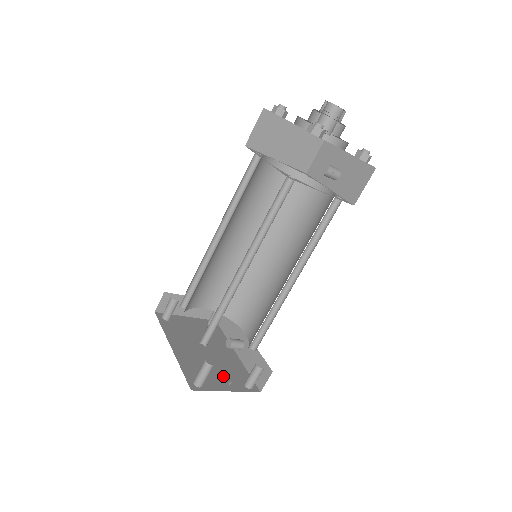
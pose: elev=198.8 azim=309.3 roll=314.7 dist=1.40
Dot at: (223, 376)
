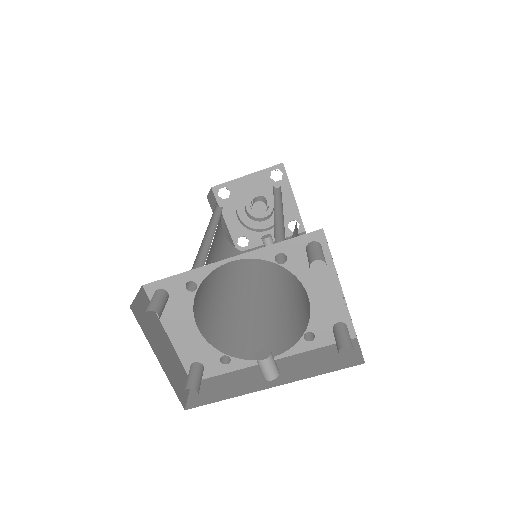
Dot at: occluded
